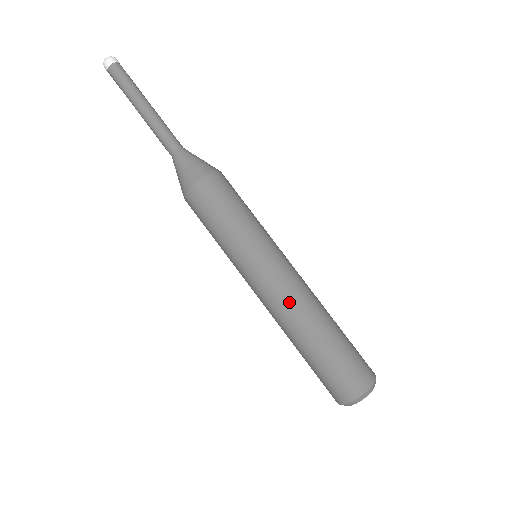
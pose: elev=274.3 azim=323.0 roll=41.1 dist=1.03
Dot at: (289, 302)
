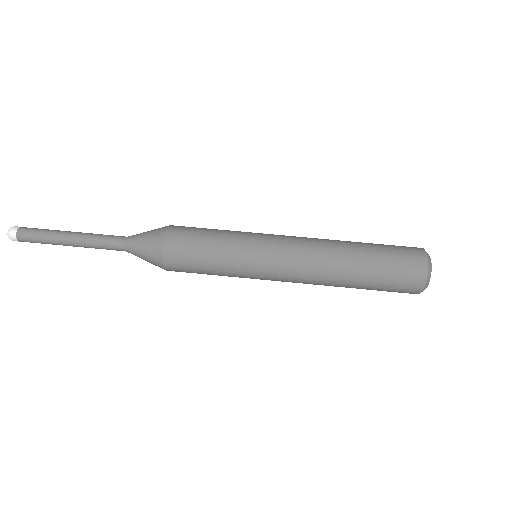
Dot at: (313, 245)
